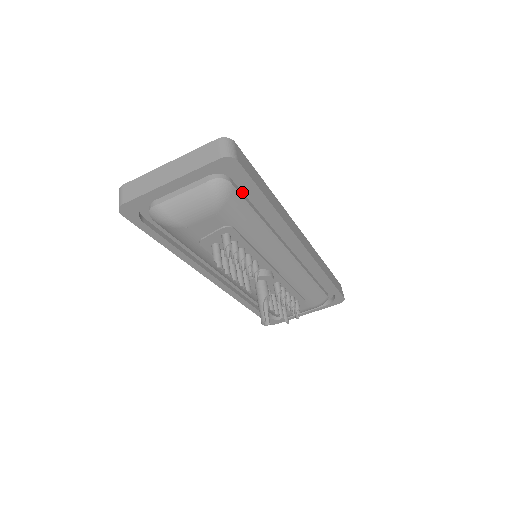
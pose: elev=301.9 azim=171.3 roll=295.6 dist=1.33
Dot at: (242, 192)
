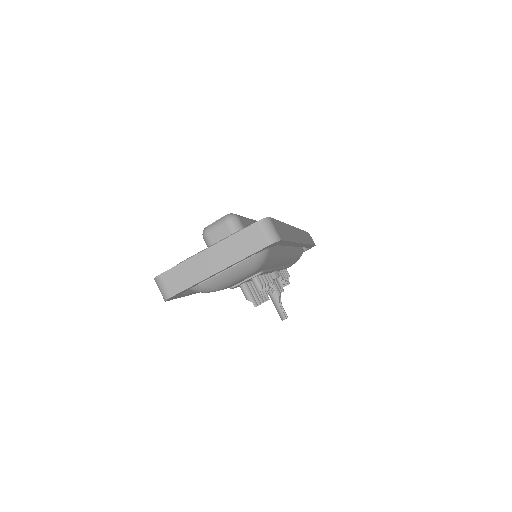
Dot at: occluded
